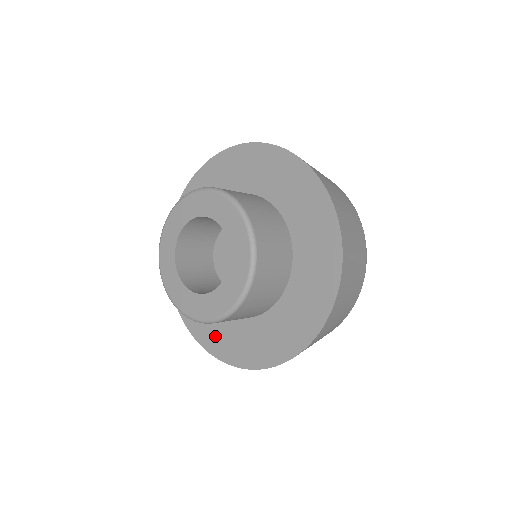
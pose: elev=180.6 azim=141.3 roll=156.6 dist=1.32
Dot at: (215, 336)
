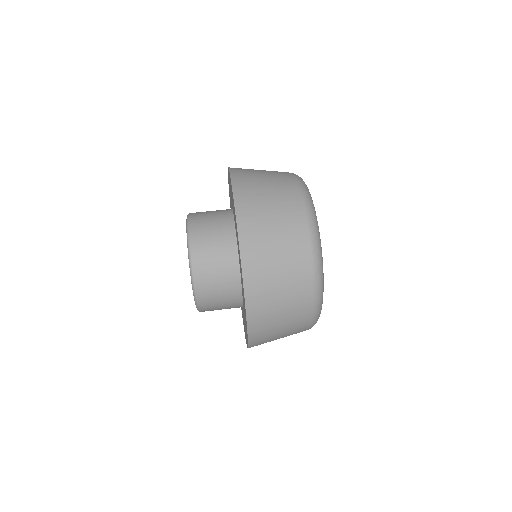
Dot at: occluded
